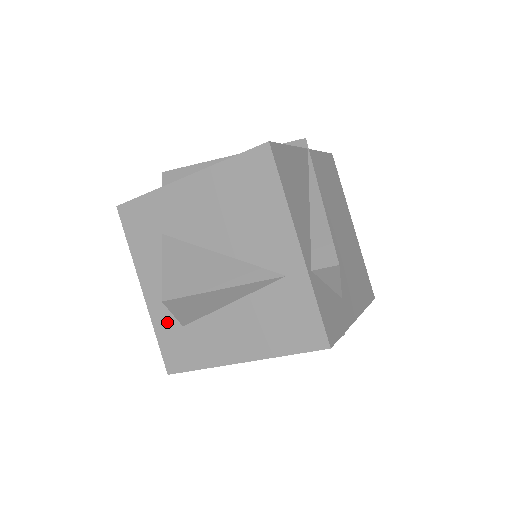
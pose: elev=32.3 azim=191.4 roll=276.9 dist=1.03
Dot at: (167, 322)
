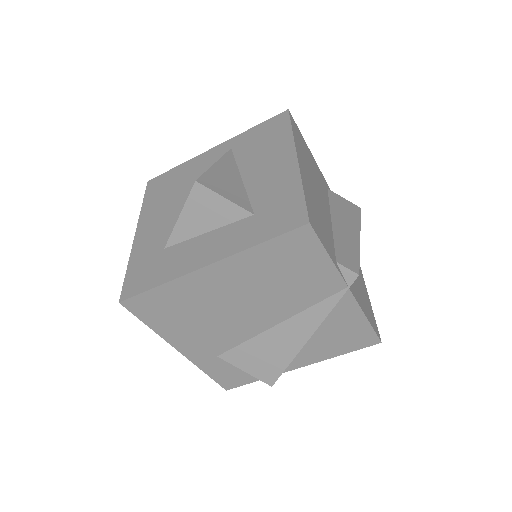
Dot at: (246, 232)
